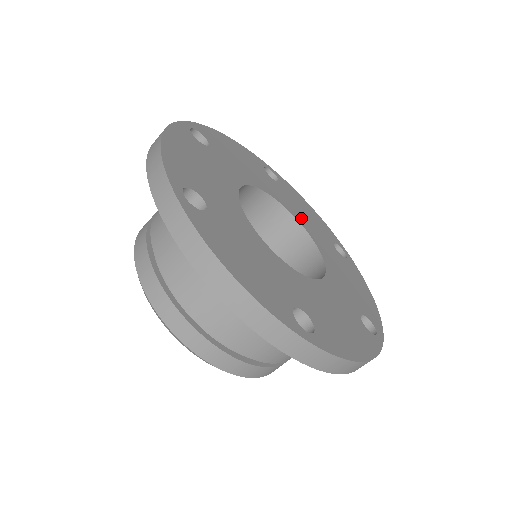
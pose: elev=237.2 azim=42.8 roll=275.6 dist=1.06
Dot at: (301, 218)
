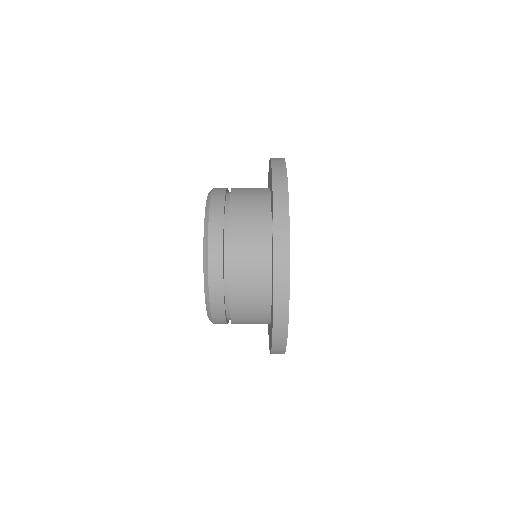
Dot at: occluded
